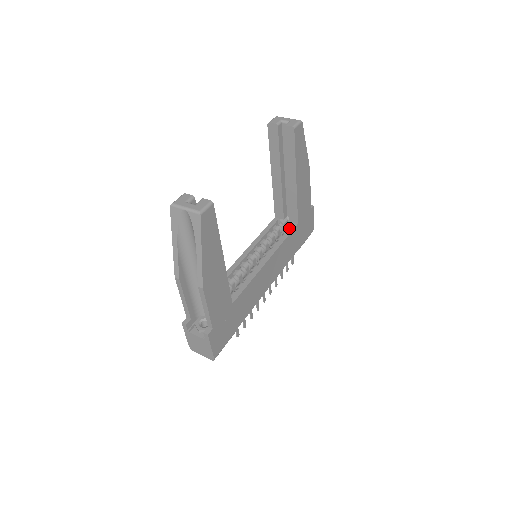
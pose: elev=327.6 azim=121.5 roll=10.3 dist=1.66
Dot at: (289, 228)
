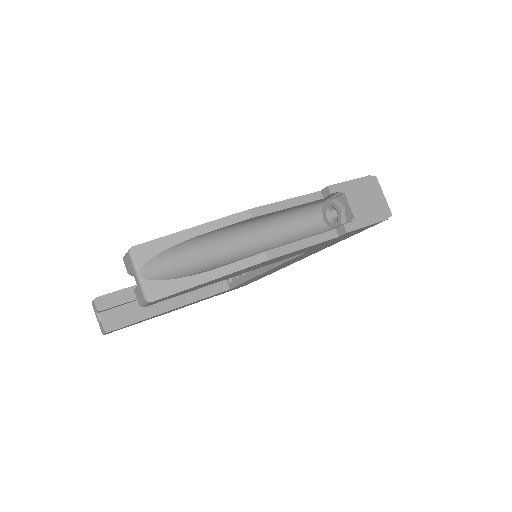
Dot at: occluded
